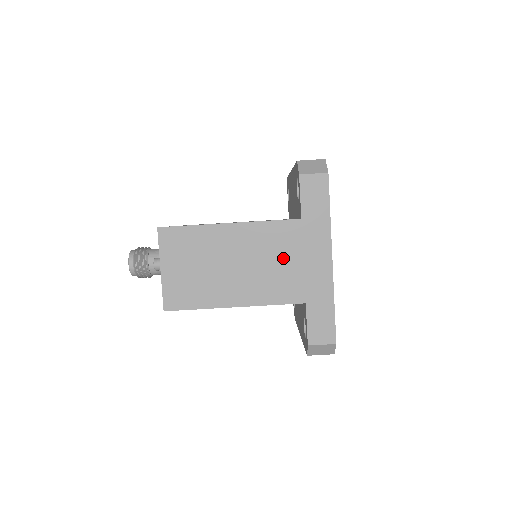
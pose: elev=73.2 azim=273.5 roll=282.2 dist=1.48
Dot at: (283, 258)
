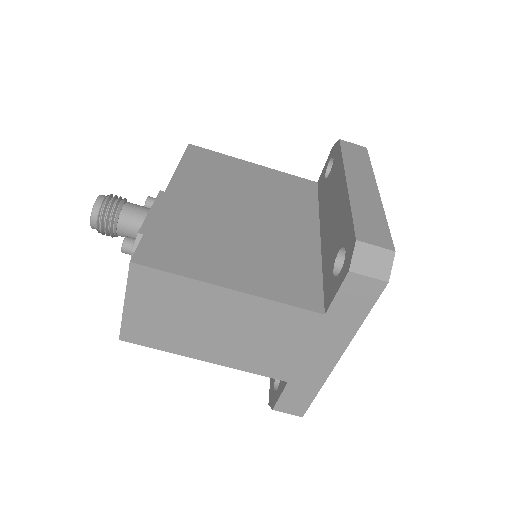
Dot at: (282, 341)
